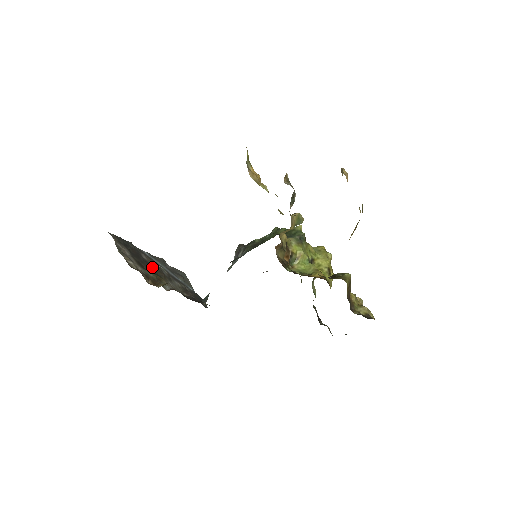
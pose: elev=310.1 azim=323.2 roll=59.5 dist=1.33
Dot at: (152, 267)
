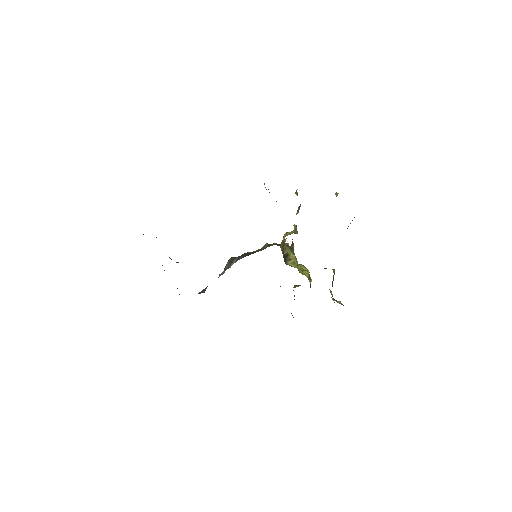
Dot at: occluded
